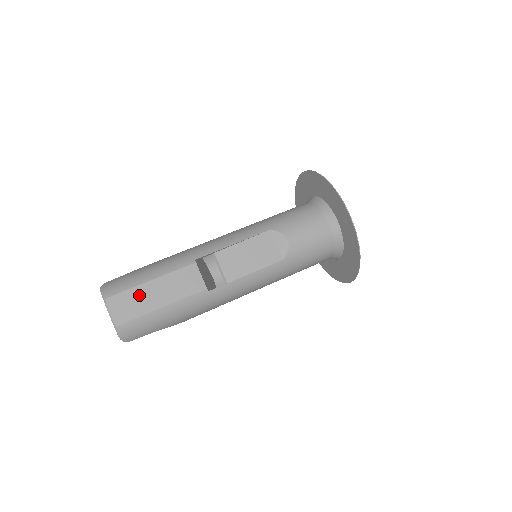
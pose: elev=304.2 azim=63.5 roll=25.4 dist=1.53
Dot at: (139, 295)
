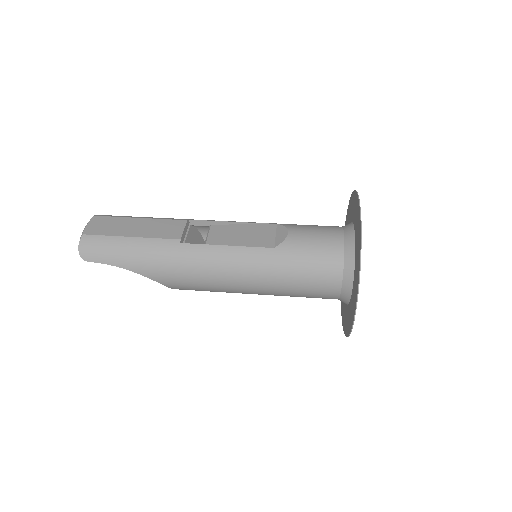
Dot at: (121, 223)
